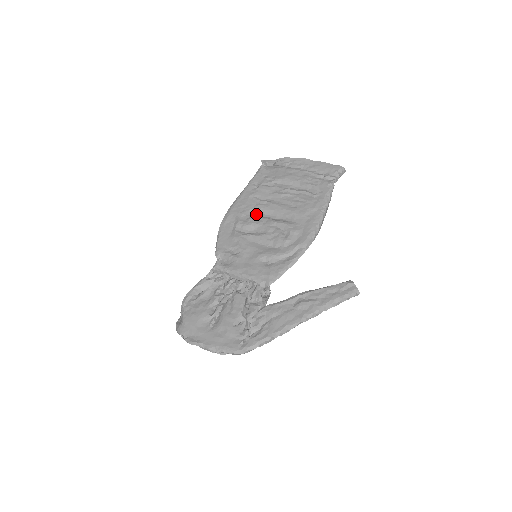
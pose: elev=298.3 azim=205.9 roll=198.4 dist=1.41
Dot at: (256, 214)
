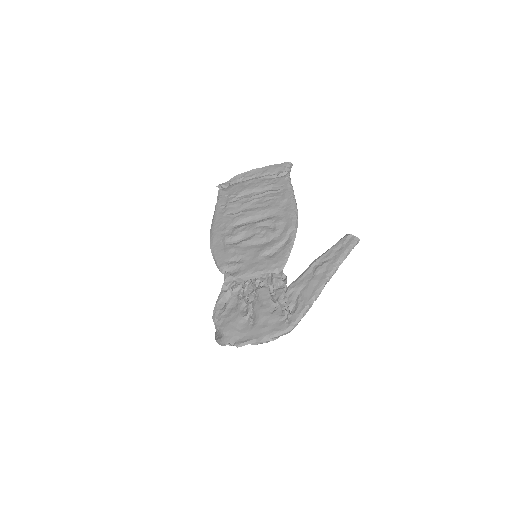
Dot at: (237, 226)
